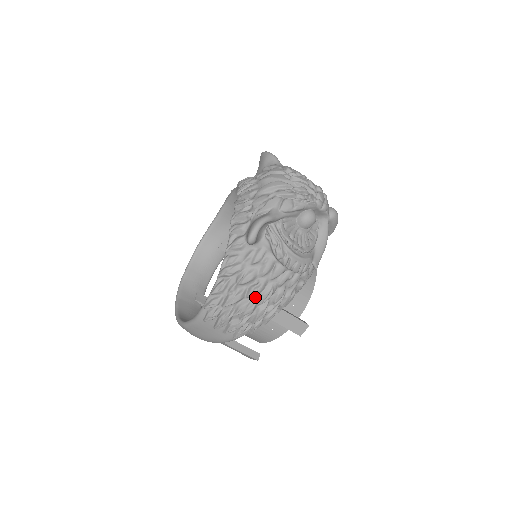
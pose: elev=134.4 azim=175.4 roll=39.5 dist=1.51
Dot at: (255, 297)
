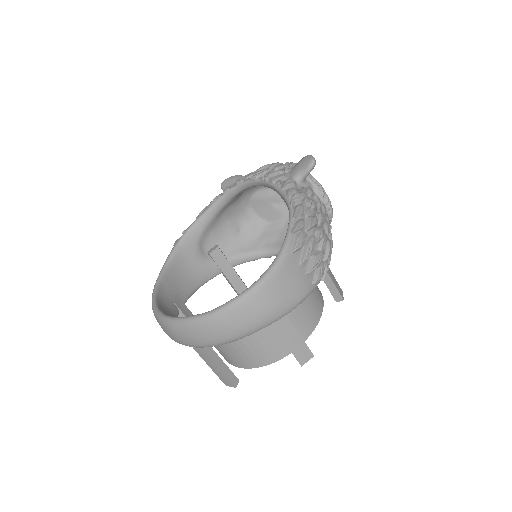
Dot at: occluded
